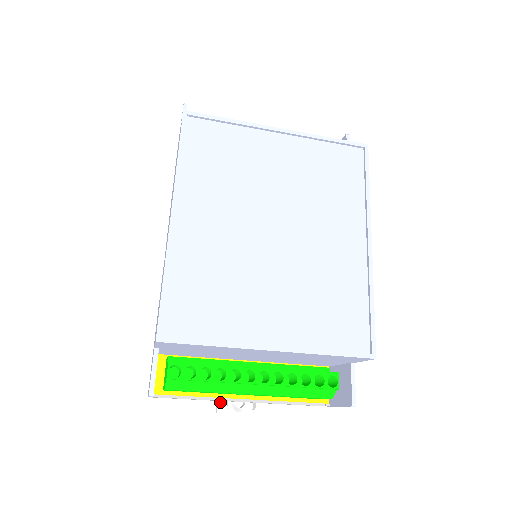
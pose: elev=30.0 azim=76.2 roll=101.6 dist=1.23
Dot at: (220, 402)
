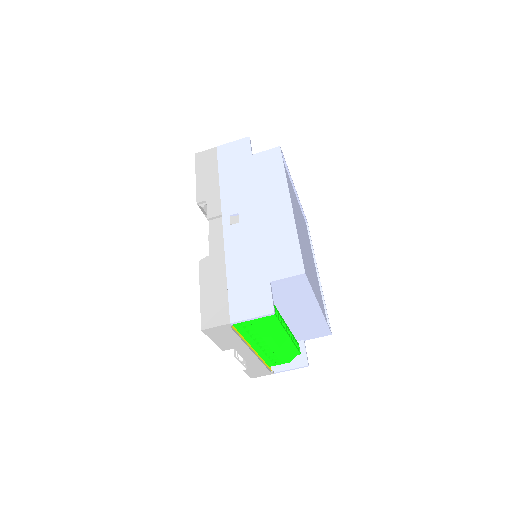
Dot at: (235, 350)
